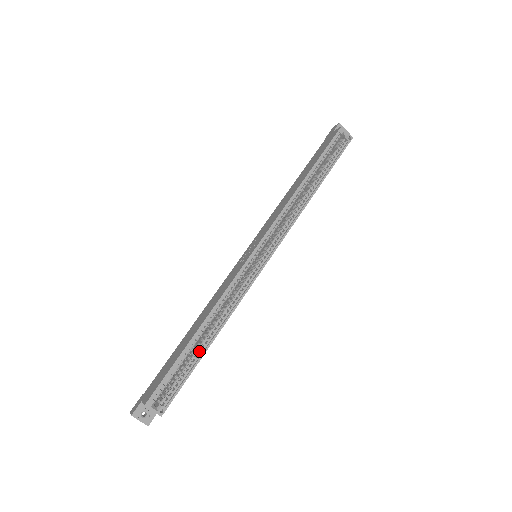
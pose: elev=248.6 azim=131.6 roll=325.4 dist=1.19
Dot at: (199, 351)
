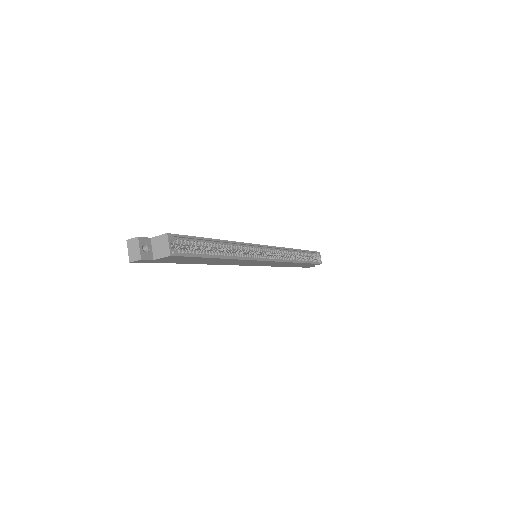
Dot at: (209, 255)
